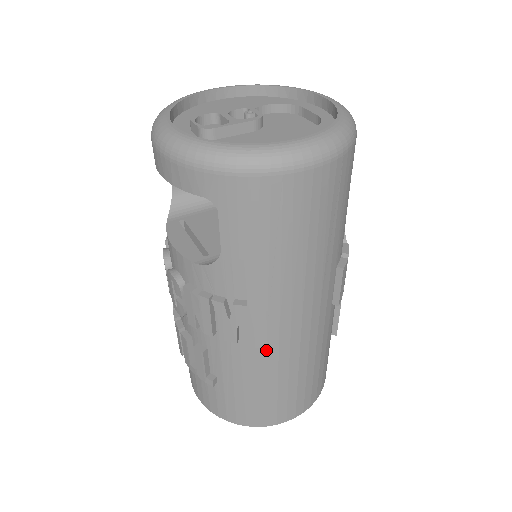
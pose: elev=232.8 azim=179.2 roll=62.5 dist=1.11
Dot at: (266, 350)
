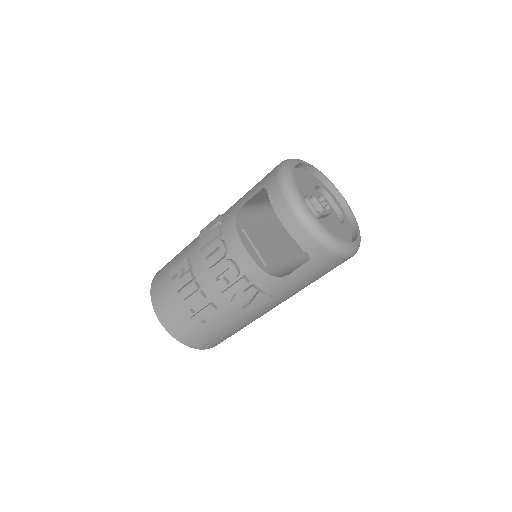
Dot at: (252, 317)
